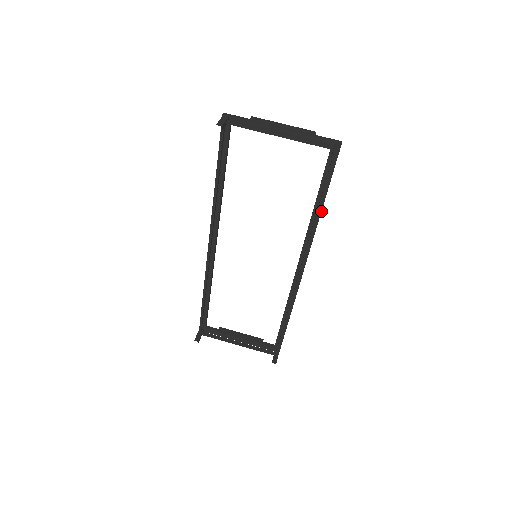
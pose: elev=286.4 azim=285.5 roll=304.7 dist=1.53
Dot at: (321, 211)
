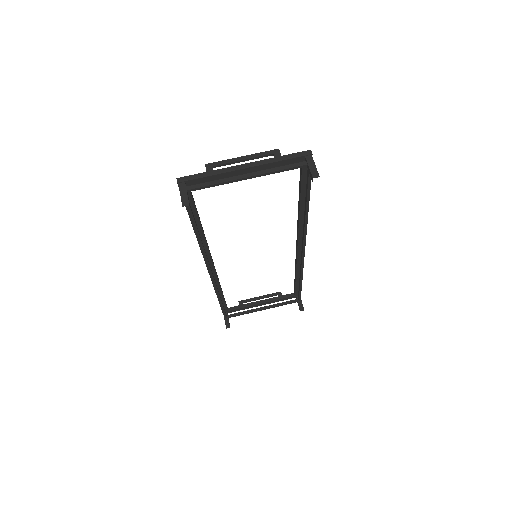
Dot at: occluded
